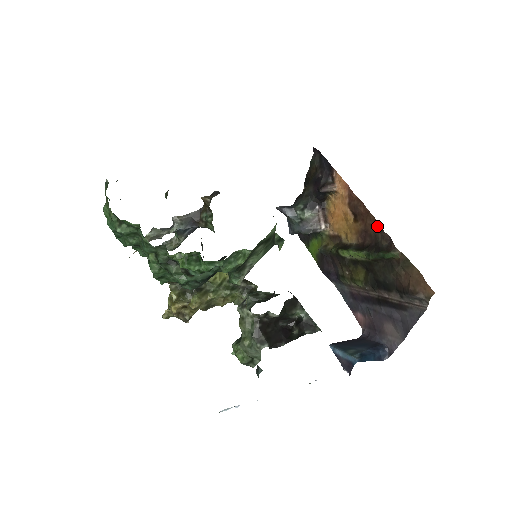
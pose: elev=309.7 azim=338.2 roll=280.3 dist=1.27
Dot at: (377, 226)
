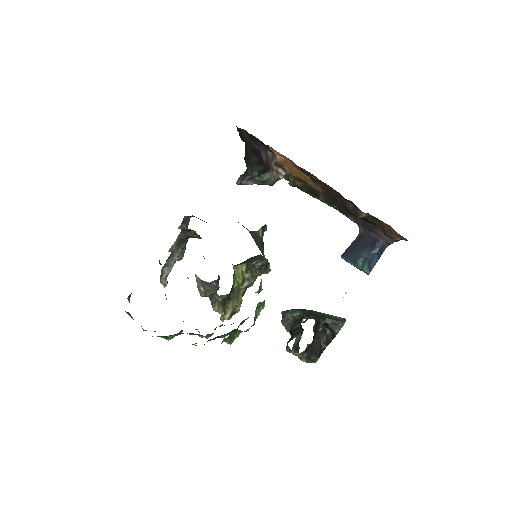
Dot at: (336, 192)
